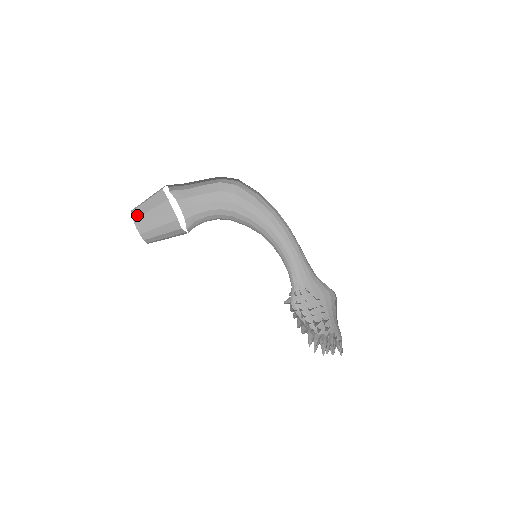
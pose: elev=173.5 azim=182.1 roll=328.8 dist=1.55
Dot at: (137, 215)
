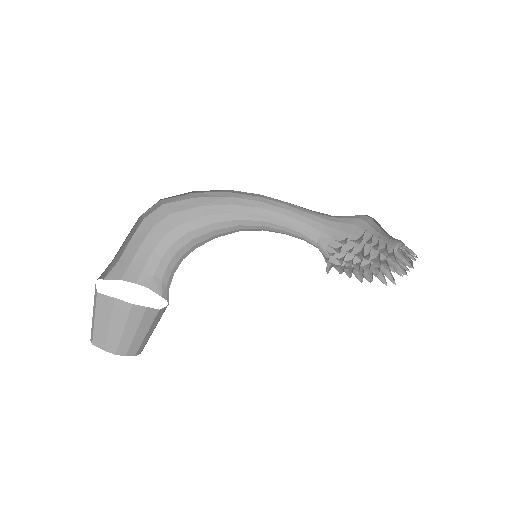
Dot at: (102, 342)
